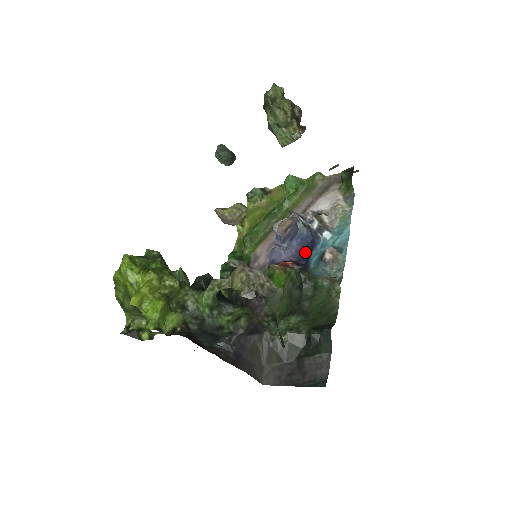
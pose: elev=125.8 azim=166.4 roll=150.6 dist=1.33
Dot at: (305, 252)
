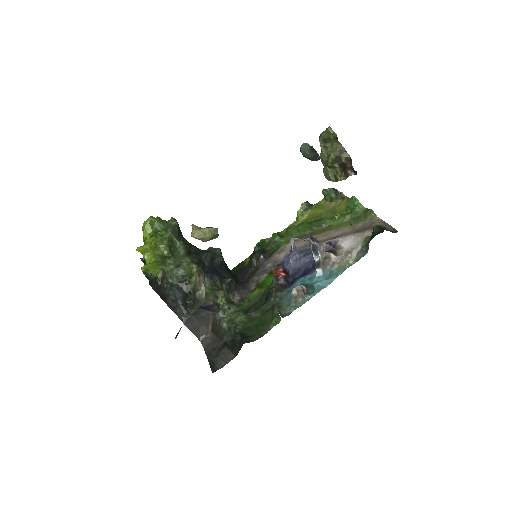
Dot at: (300, 273)
